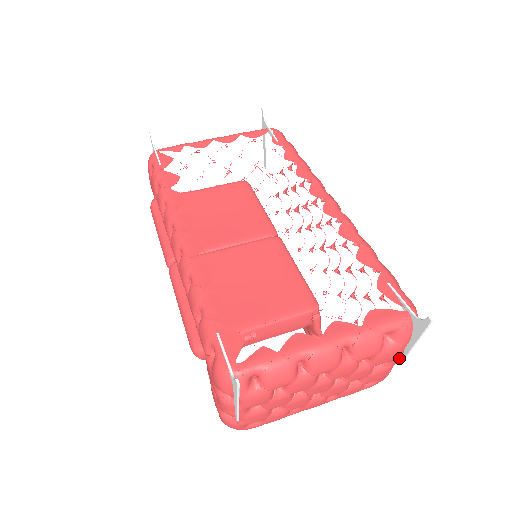
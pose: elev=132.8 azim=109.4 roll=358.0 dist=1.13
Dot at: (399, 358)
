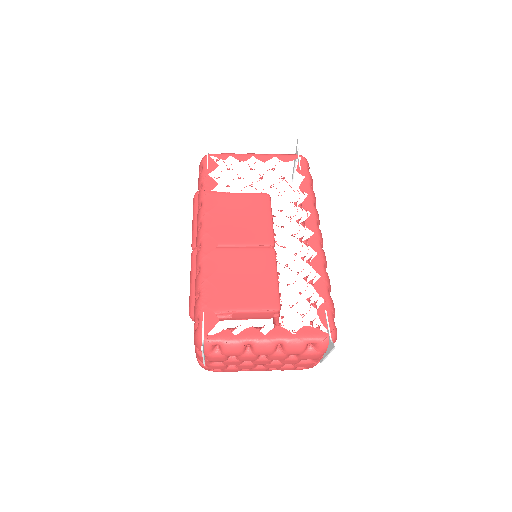
Dot at: (320, 359)
